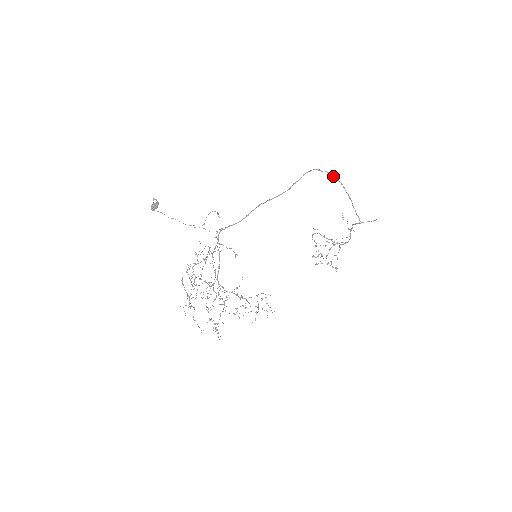
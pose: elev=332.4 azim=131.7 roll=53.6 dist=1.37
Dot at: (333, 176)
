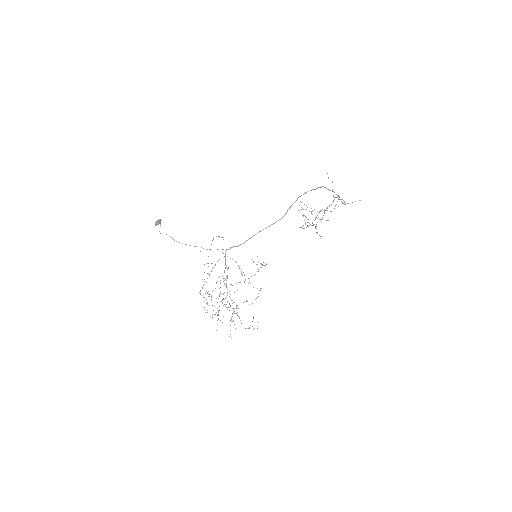
Dot at: (326, 188)
